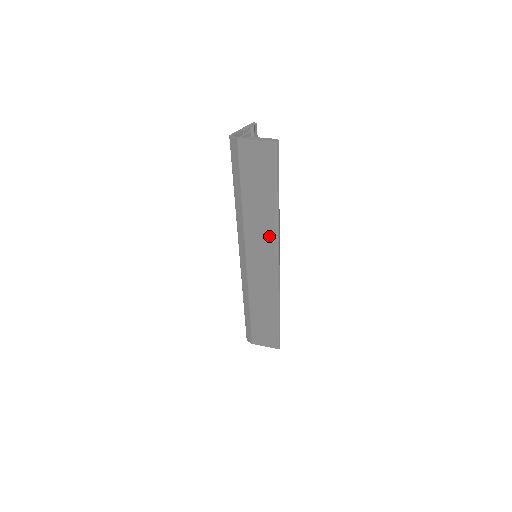
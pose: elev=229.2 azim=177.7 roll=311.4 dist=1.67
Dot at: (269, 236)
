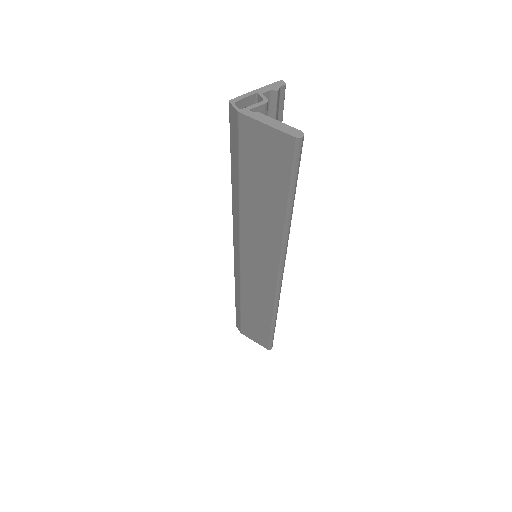
Dot at: (271, 248)
